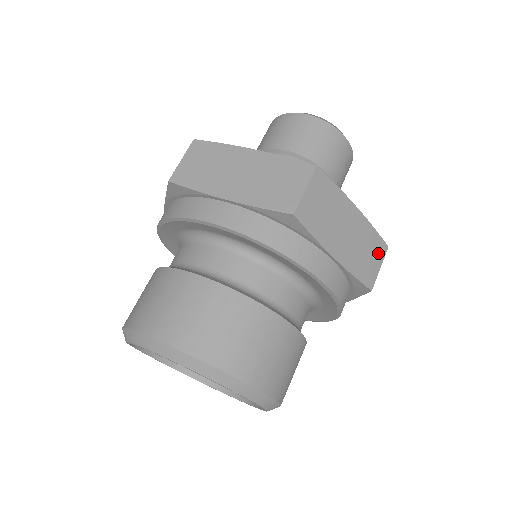
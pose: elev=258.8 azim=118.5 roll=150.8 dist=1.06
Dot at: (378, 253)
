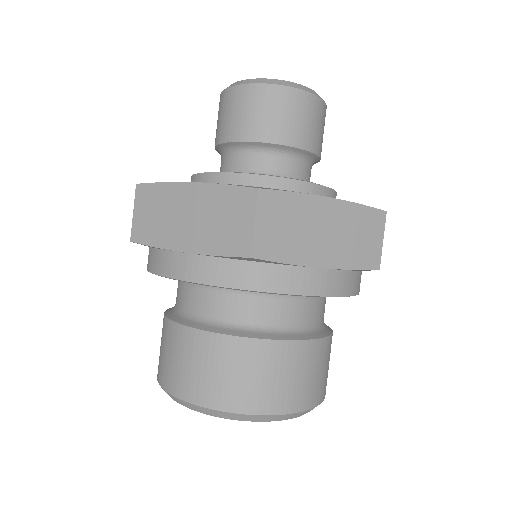
Dot at: (375, 227)
